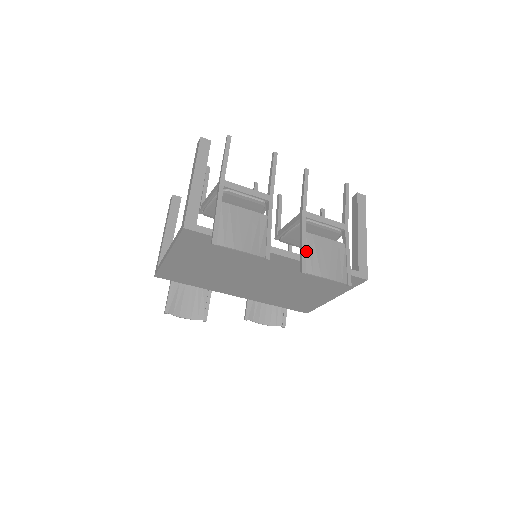
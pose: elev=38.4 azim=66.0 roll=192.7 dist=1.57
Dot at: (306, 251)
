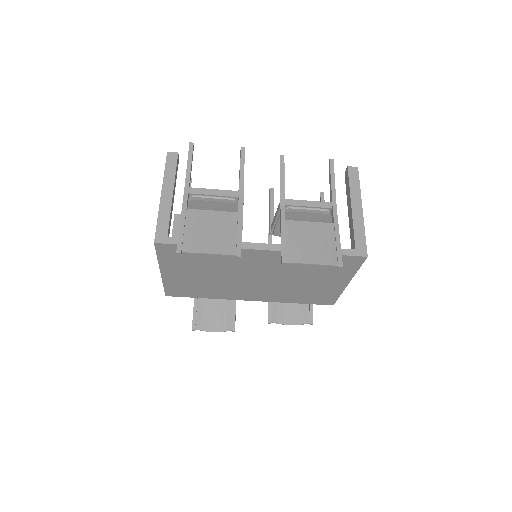
Dot at: (286, 240)
